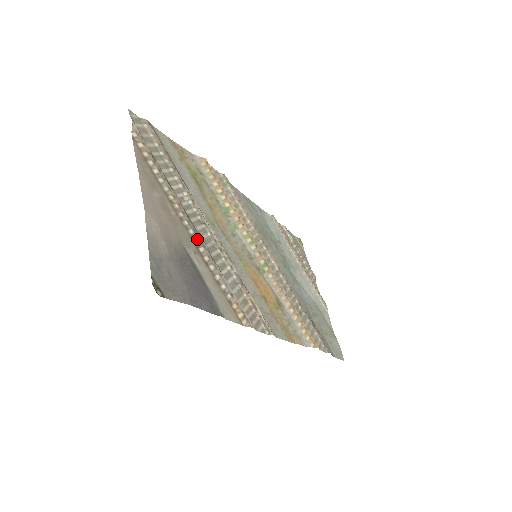
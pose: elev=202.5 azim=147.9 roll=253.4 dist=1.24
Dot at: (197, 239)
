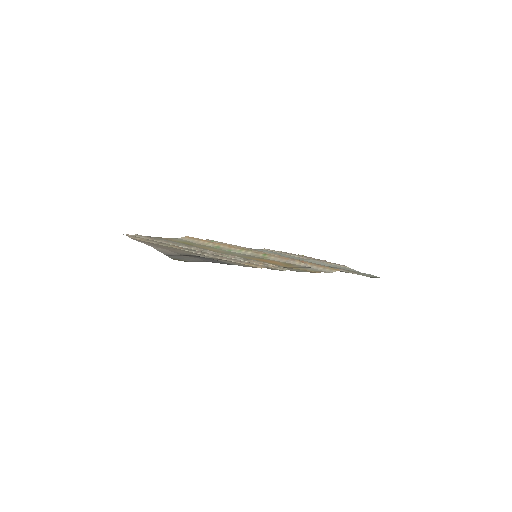
Dot at: (199, 253)
